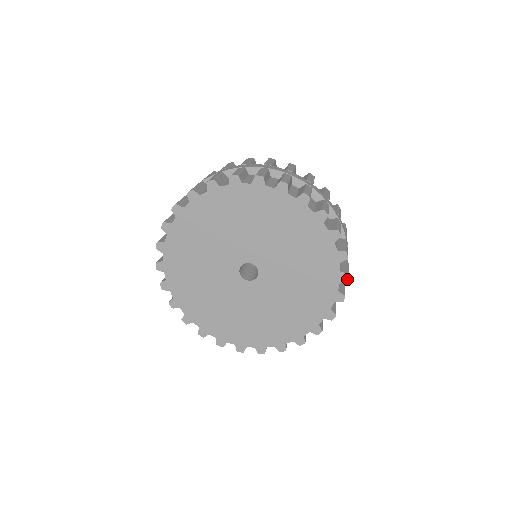
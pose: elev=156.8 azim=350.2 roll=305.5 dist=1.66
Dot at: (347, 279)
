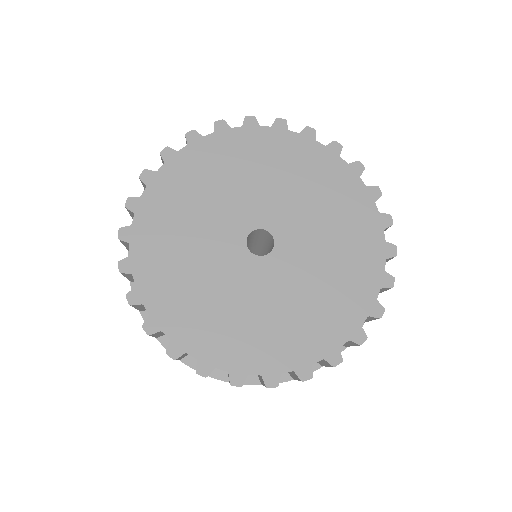
Dot at: (380, 314)
